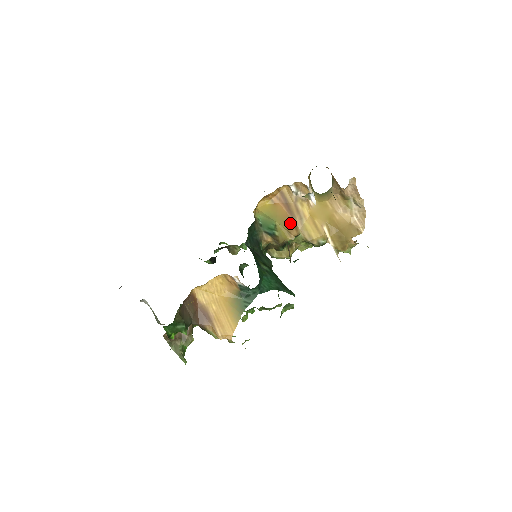
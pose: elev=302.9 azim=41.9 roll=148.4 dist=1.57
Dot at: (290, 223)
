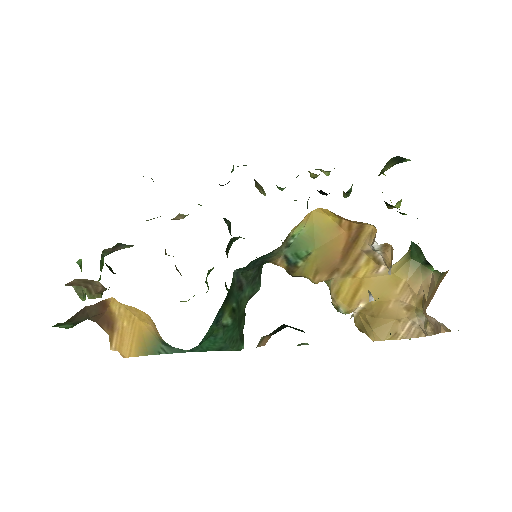
Dot at: (331, 264)
